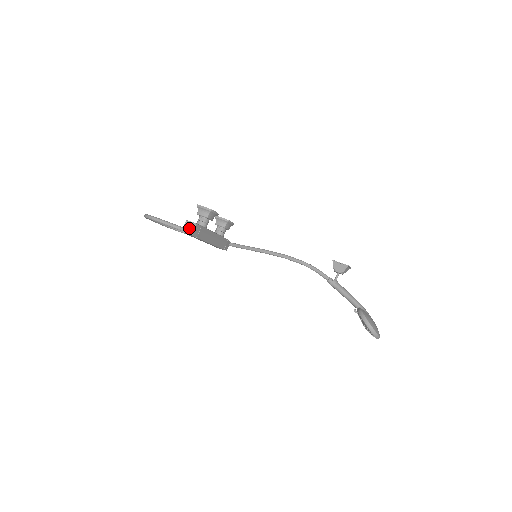
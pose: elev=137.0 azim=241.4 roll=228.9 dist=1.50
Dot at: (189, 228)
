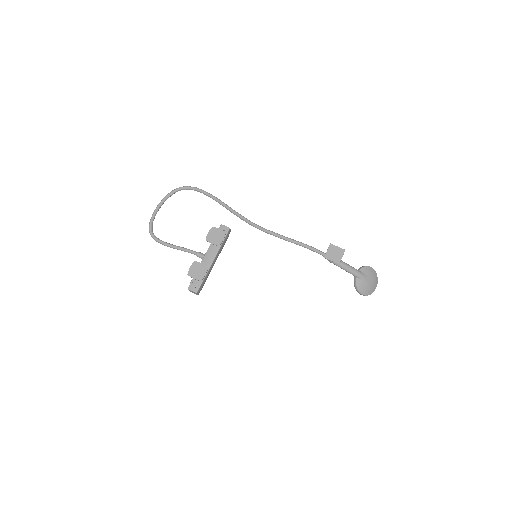
Dot at: (193, 292)
